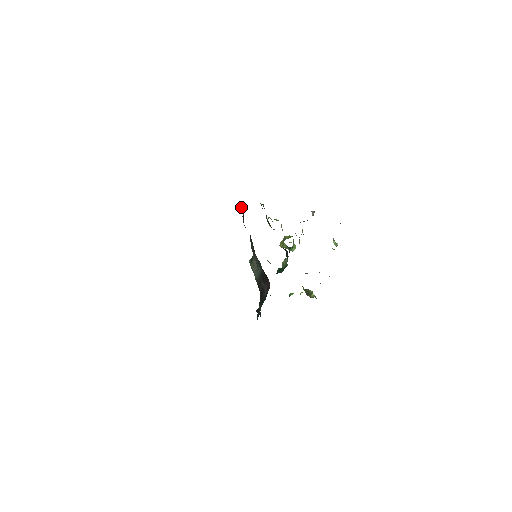
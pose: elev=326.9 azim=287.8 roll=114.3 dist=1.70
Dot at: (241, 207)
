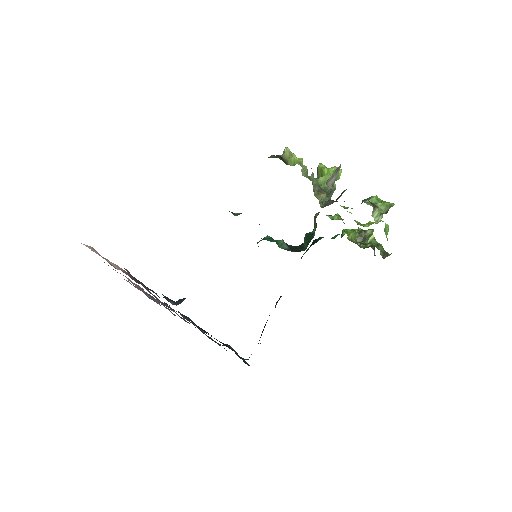
Dot at: occluded
